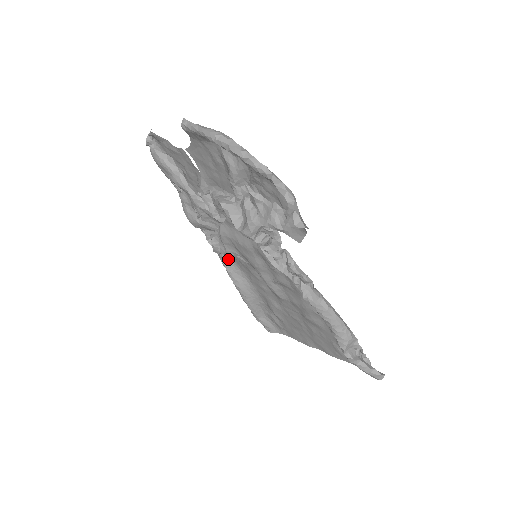
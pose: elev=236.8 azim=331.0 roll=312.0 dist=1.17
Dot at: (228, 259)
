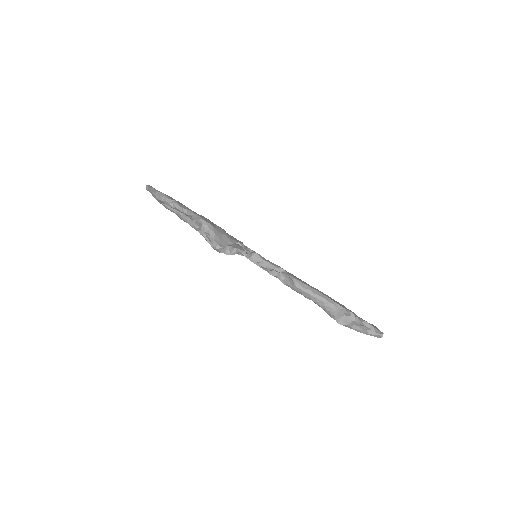
Dot at: occluded
